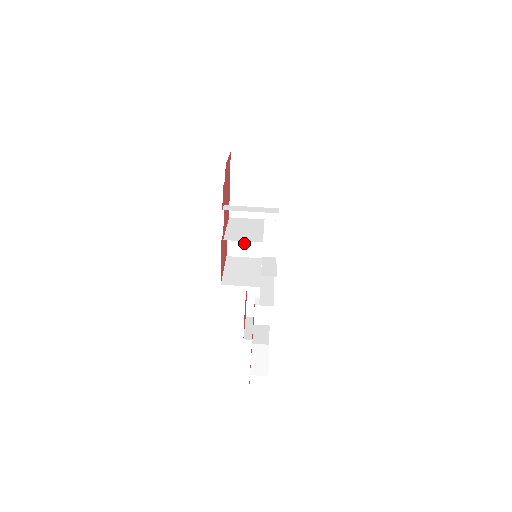
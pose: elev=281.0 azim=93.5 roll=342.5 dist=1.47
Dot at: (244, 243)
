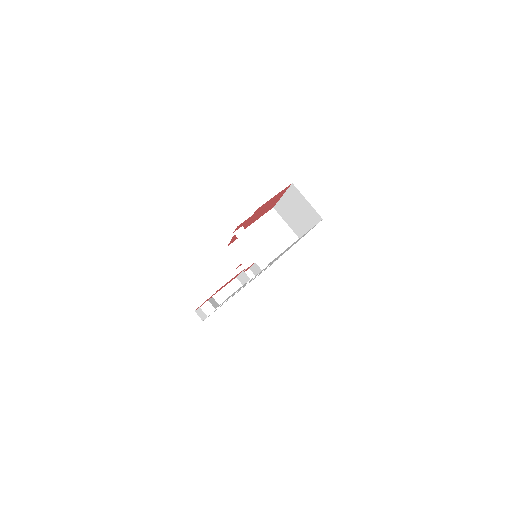
Dot at: occluded
